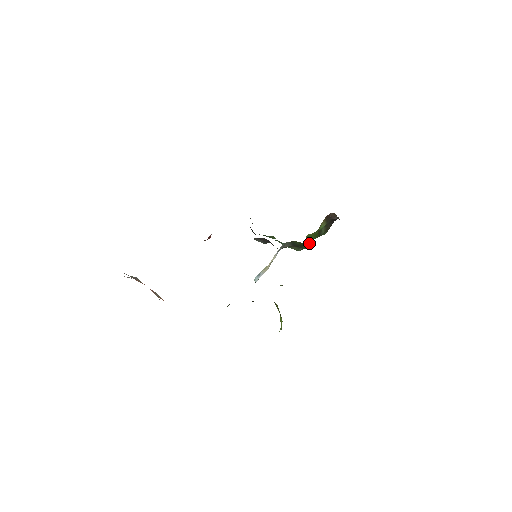
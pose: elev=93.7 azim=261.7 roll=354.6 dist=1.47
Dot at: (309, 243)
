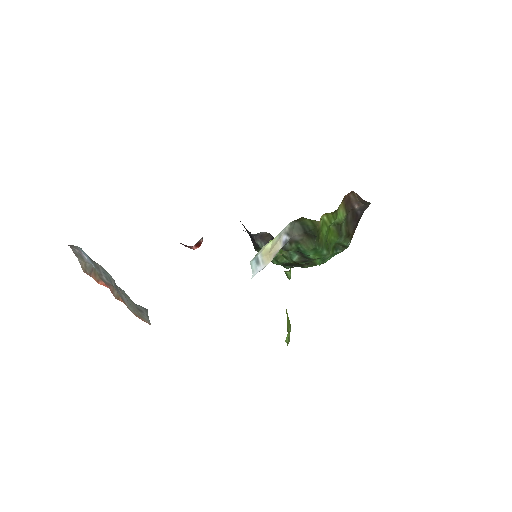
Dot at: (326, 244)
